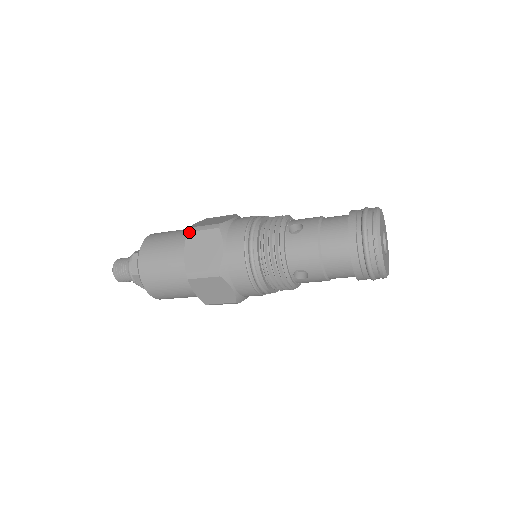
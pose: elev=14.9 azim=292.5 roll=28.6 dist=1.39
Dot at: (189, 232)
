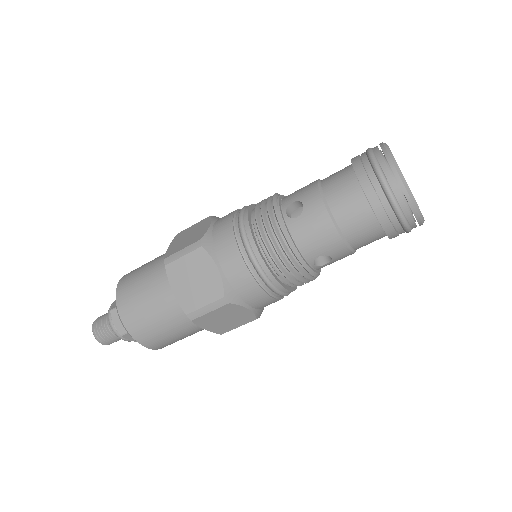
Dot at: (167, 265)
